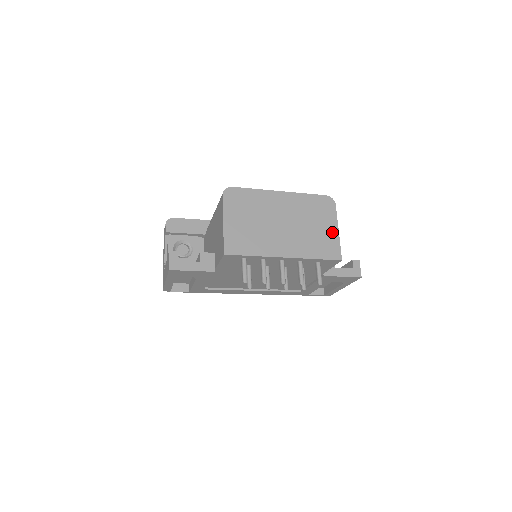
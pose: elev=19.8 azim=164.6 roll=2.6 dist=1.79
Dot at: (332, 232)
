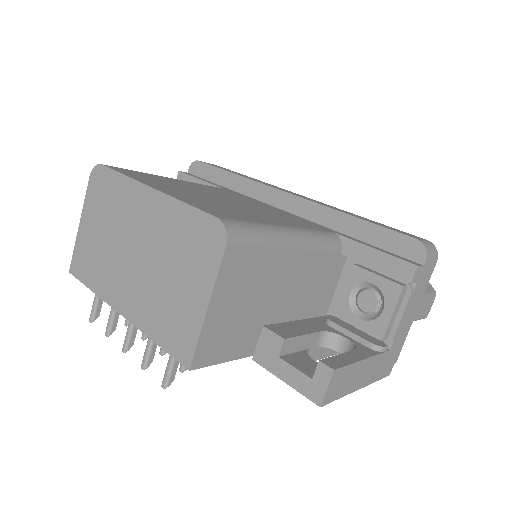
Dot at: (196, 305)
